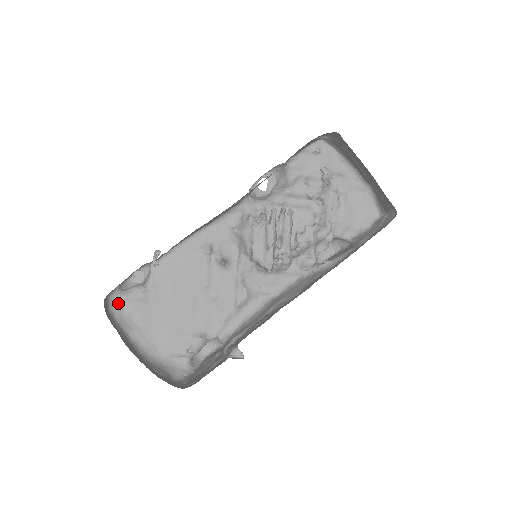
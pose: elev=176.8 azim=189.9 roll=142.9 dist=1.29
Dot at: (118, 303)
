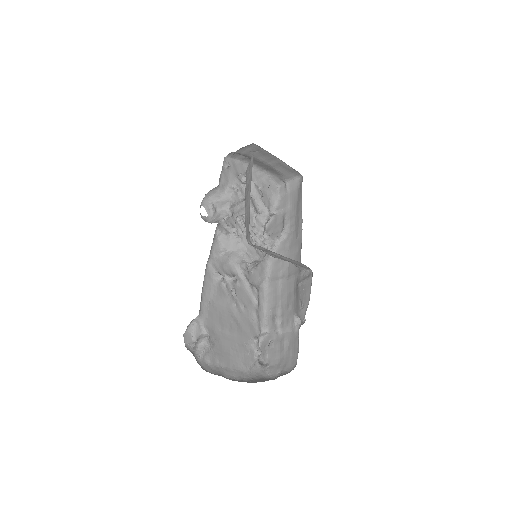
Dot at: (202, 363)
